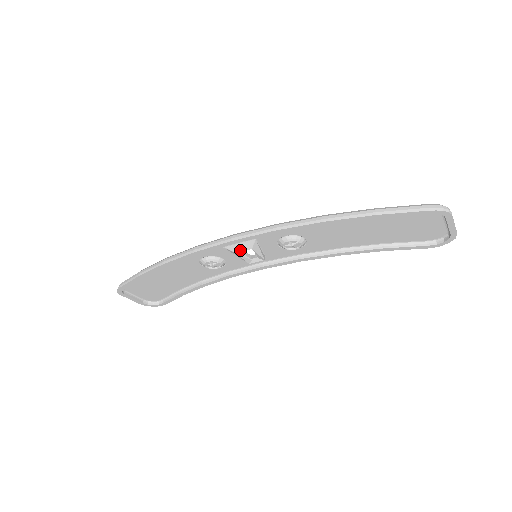
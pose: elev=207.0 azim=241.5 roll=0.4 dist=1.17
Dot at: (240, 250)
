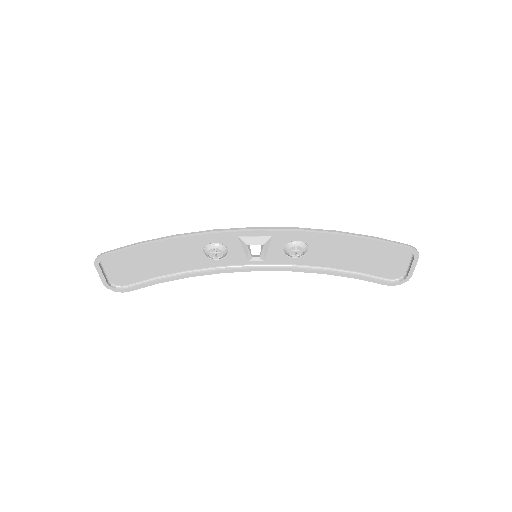
Dot at: (253, 243)
